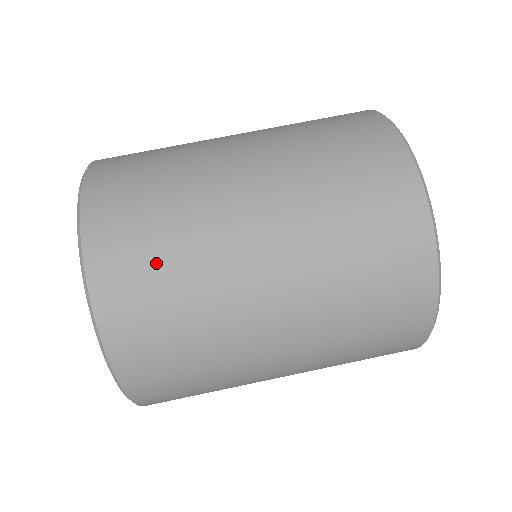
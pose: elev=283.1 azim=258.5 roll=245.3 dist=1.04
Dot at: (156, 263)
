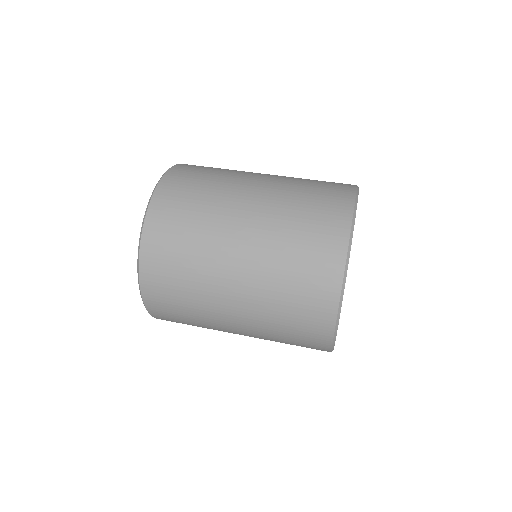
Dot at: occluded
